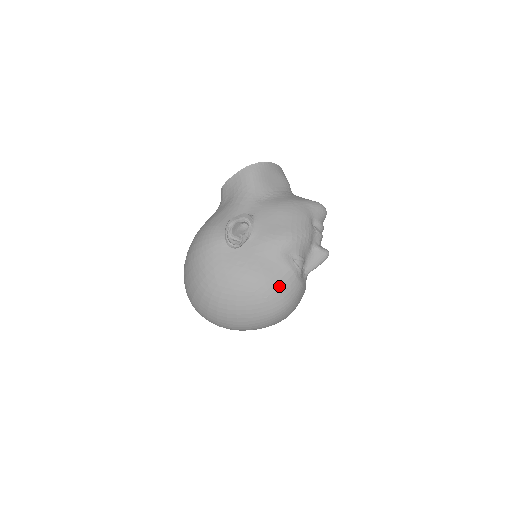
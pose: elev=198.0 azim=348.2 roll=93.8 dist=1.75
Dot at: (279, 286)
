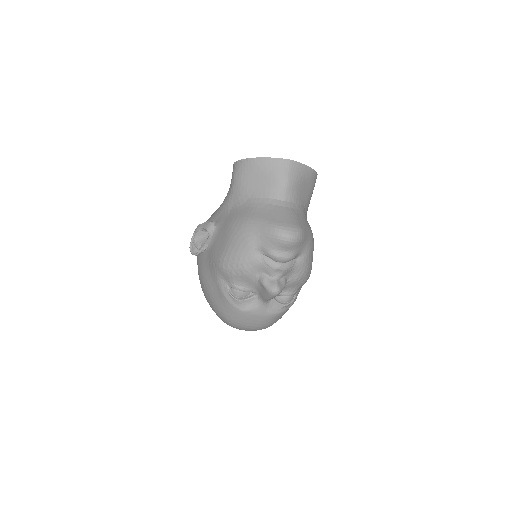
Dot at: (218, 305)
